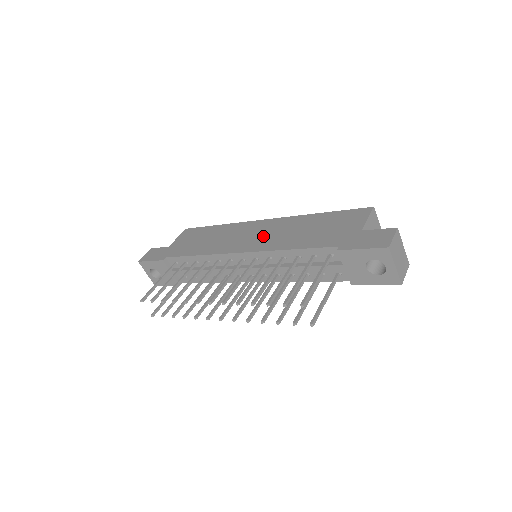
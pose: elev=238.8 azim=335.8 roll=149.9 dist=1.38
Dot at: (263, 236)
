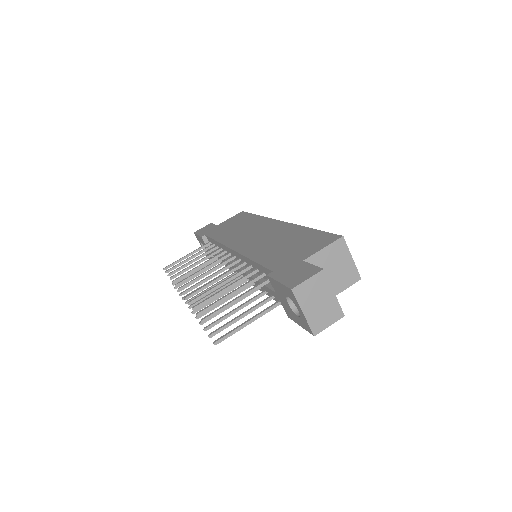
Dot at: (258, 238)
